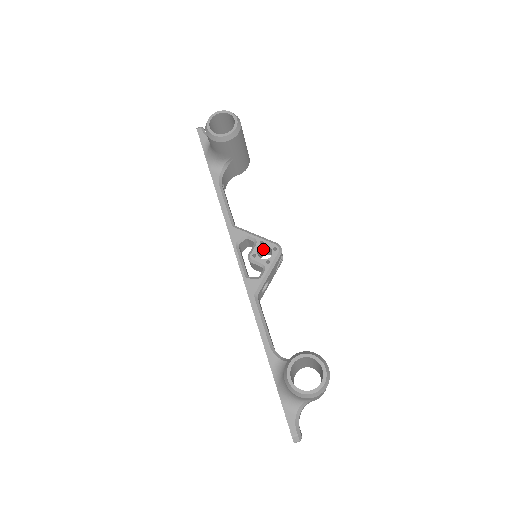
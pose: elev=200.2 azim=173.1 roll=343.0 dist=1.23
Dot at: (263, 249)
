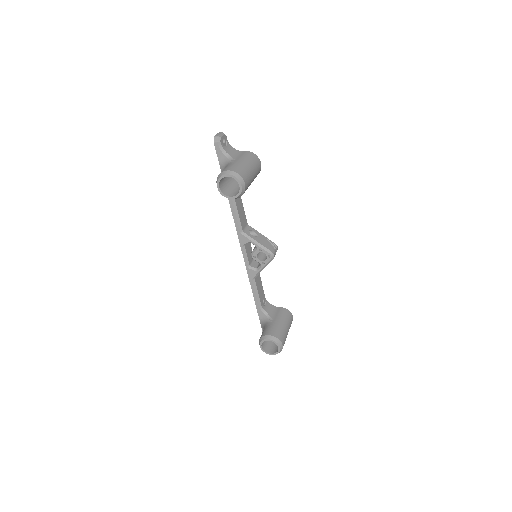
Dot at: occluded
